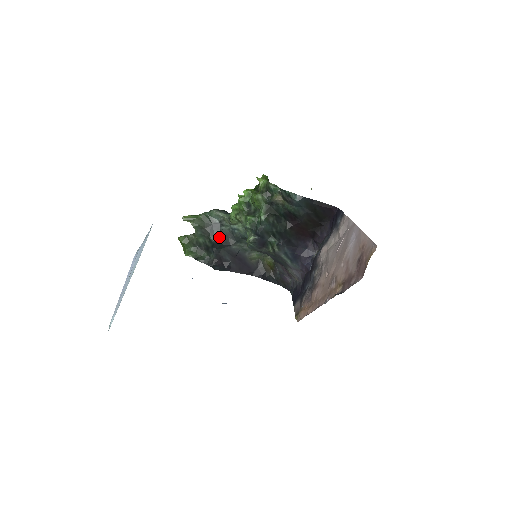
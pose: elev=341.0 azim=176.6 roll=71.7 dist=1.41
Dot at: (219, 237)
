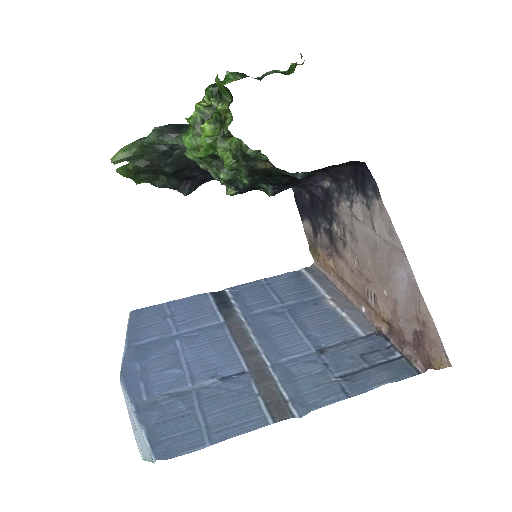
Dot at: (176, 163)
